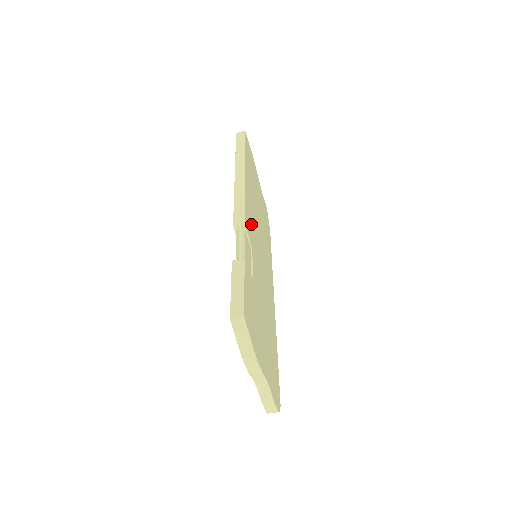
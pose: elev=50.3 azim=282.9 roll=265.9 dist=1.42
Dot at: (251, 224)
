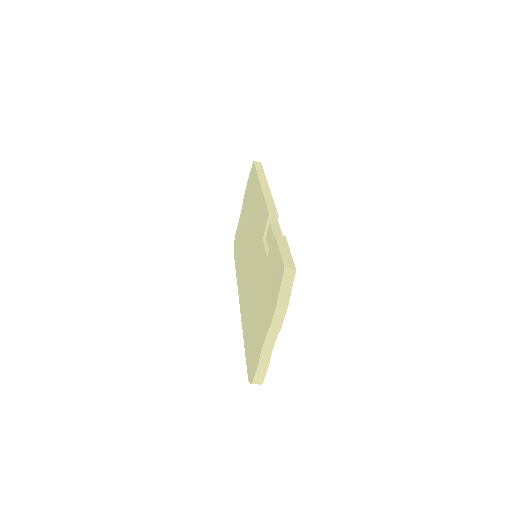
Dot at: occluded
